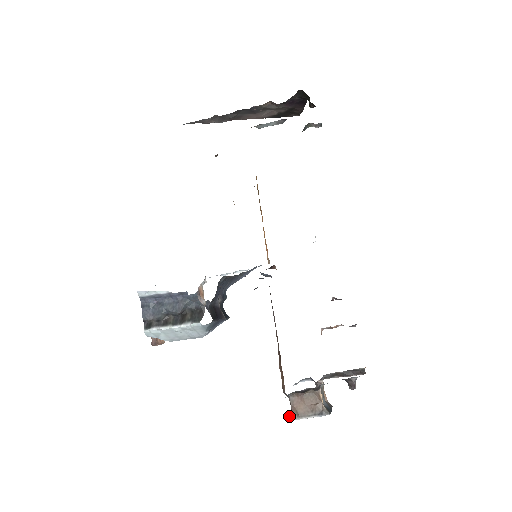
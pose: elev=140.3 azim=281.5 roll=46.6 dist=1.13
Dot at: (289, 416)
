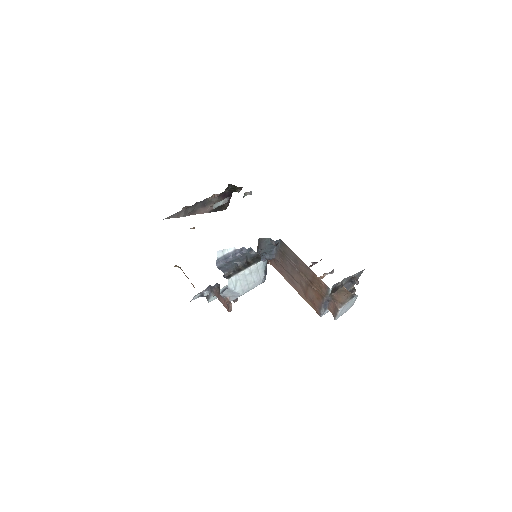
Dot at: (337, 308)
